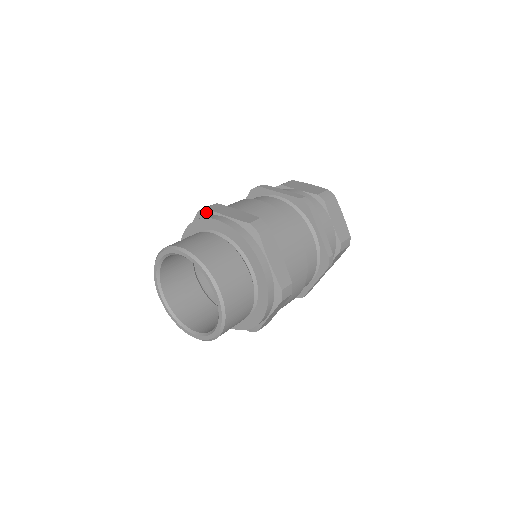
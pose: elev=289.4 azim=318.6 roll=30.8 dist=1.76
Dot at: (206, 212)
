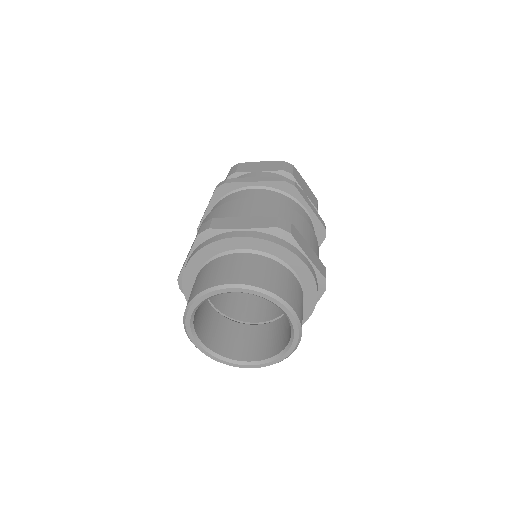
Dot at: (211, 233)
